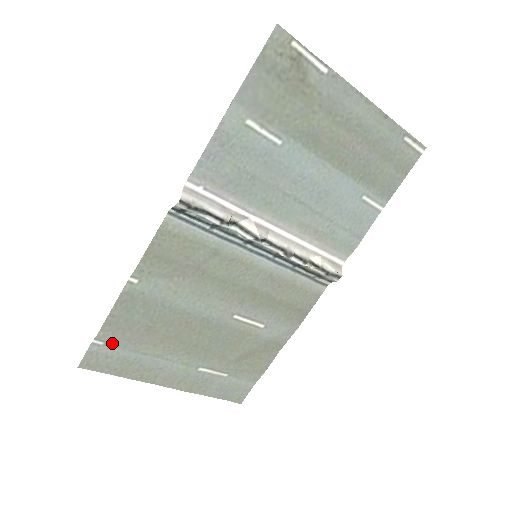
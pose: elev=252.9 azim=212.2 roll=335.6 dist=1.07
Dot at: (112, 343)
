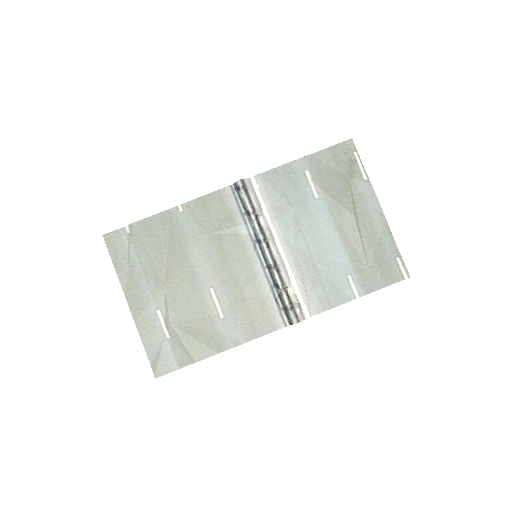
Dot at: (133, 237)
